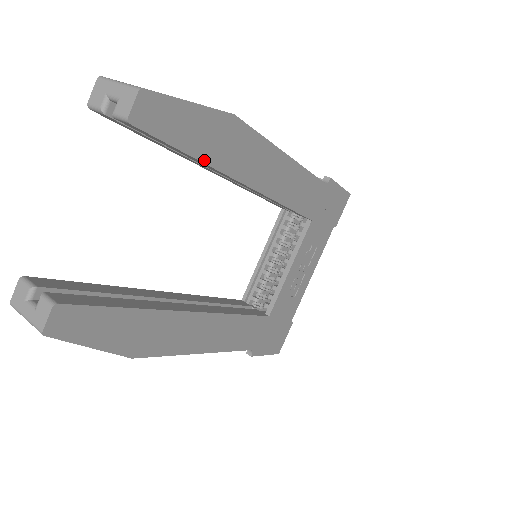
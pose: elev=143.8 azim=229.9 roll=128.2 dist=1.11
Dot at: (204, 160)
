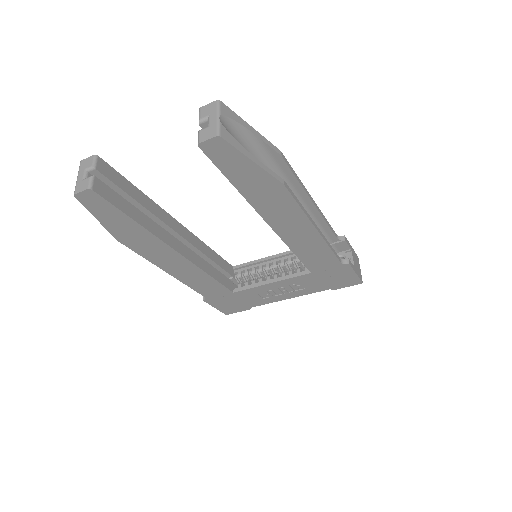
Dot at: (241, 191)
